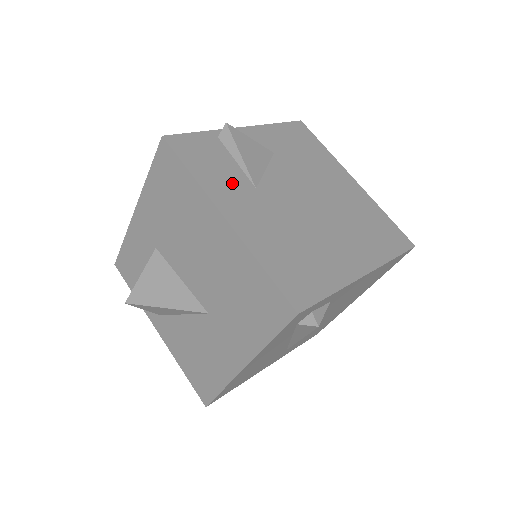
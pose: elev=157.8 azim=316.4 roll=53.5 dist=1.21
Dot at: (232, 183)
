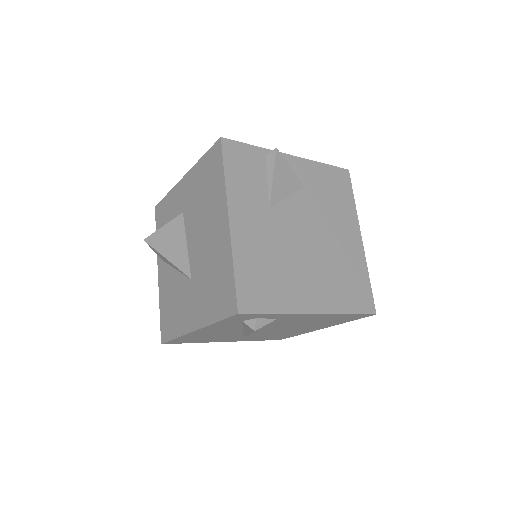
Dot at: (252, 196)
